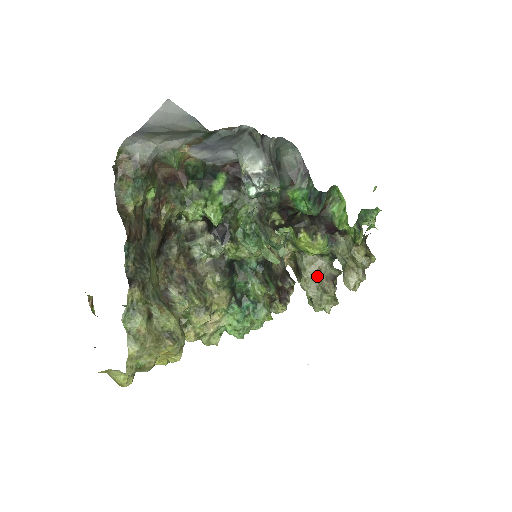
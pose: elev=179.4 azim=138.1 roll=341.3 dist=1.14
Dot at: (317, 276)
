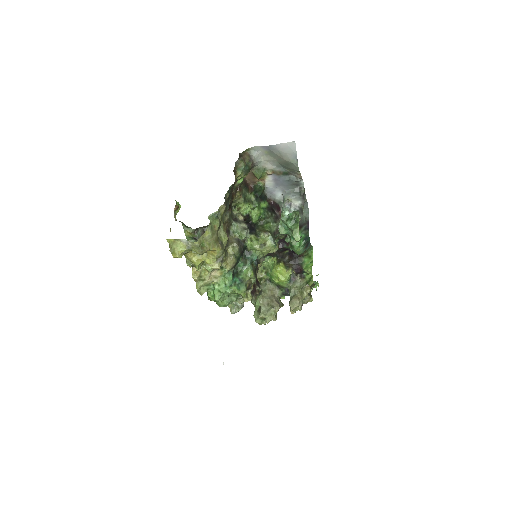
Dot at: (271, 298)
